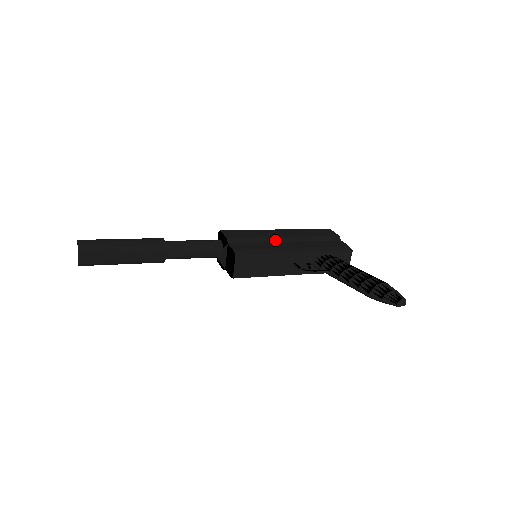
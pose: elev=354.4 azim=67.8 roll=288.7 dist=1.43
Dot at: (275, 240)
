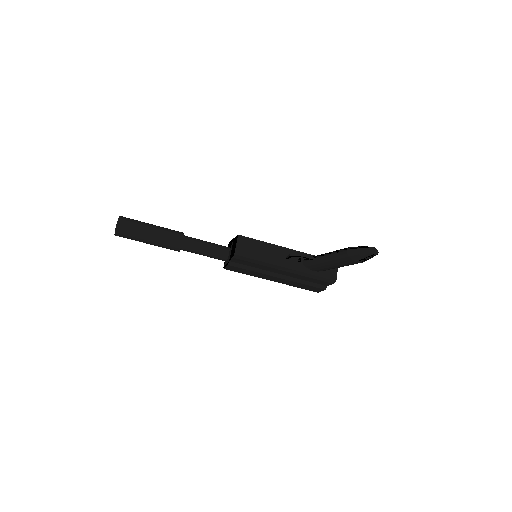
Dot at: occluded
